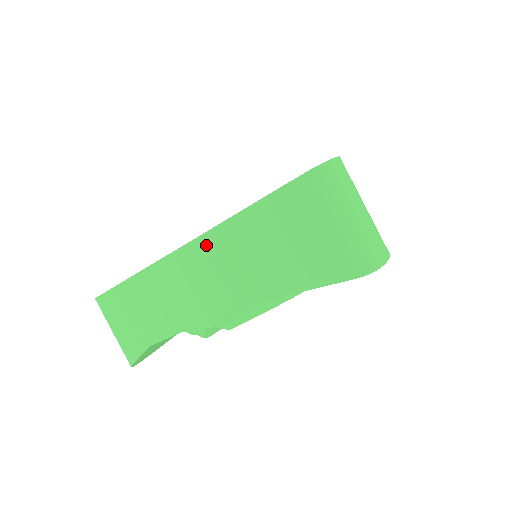
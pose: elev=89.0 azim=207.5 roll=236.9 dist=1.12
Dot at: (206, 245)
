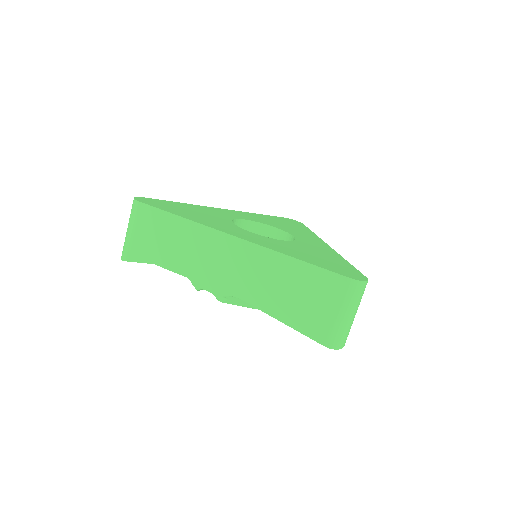
Dot at: (255, 252)
